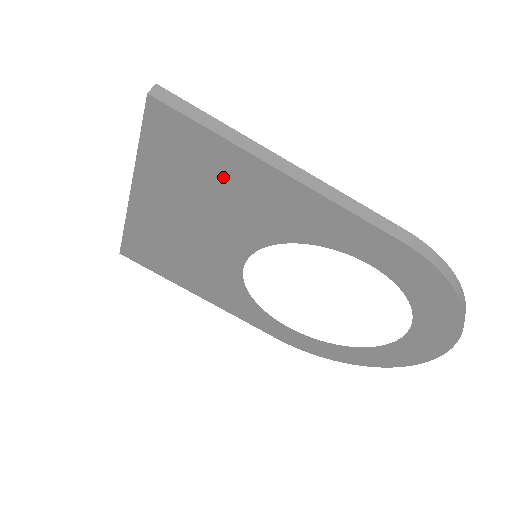
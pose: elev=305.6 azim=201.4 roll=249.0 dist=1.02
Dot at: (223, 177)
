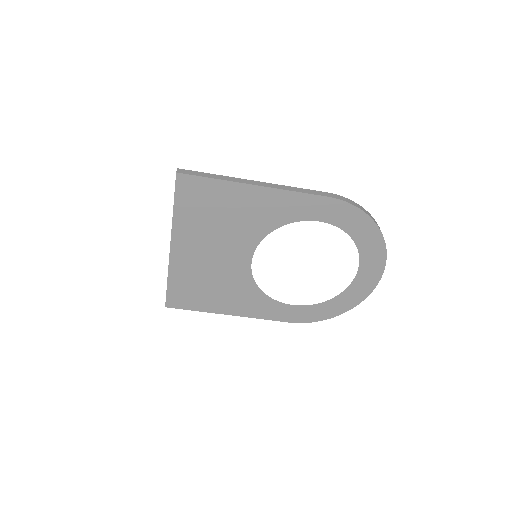
Dot at: (225, 205)
